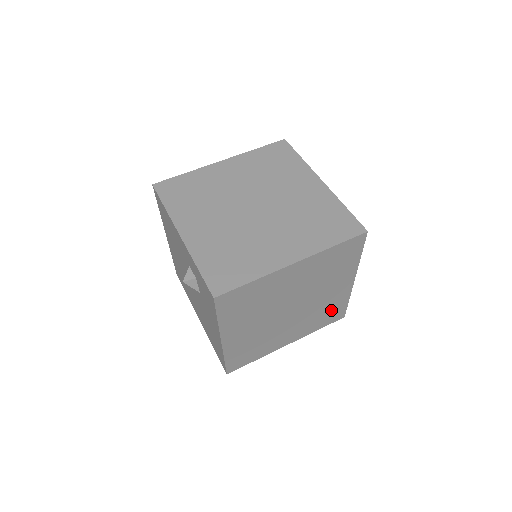
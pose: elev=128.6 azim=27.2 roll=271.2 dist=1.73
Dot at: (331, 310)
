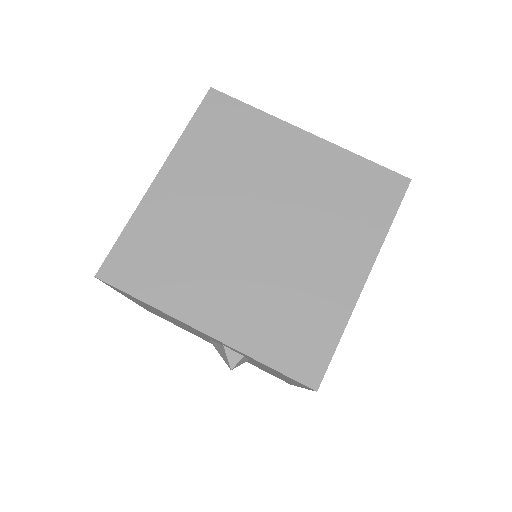
Dot at: occluded
